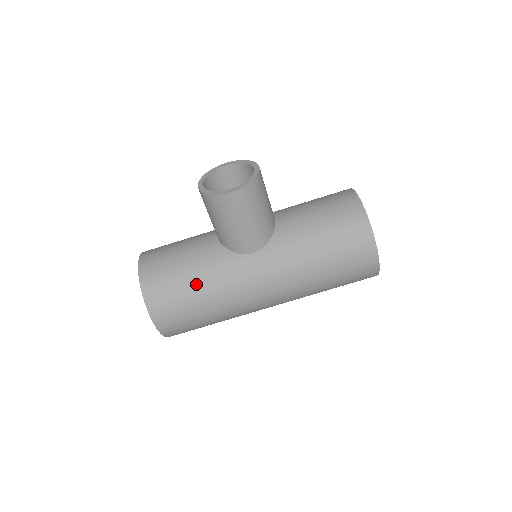
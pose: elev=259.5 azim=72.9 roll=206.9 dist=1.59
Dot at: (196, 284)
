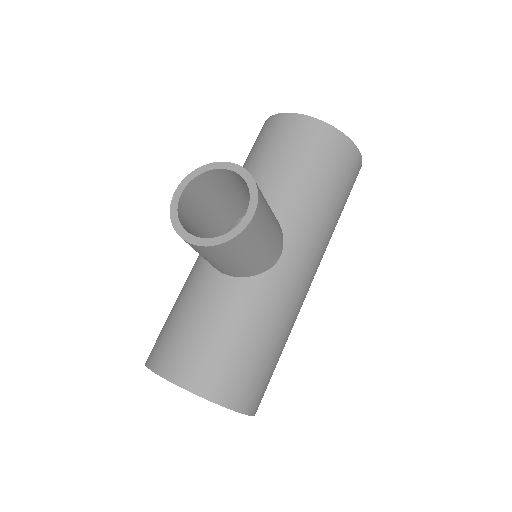
Dot at: (260, 338)
